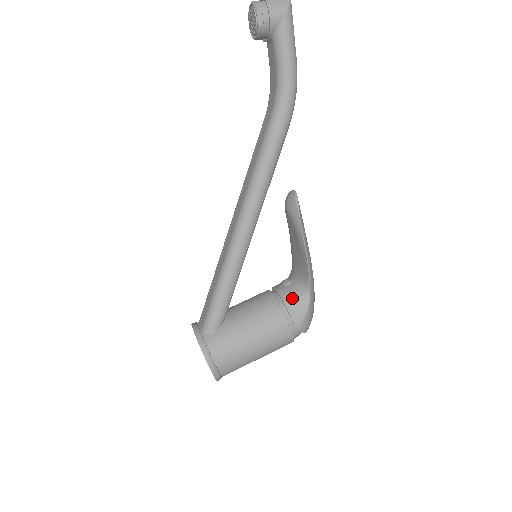
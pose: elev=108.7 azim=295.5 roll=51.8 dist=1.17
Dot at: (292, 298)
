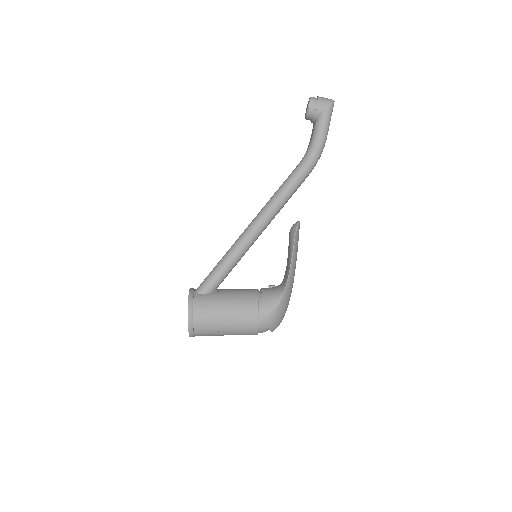
Dot at: (269, 294)
